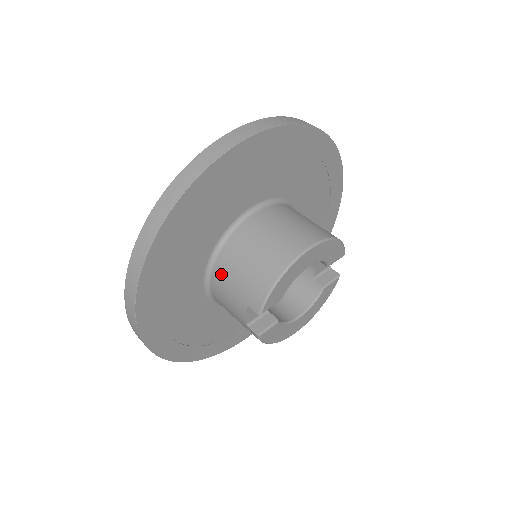
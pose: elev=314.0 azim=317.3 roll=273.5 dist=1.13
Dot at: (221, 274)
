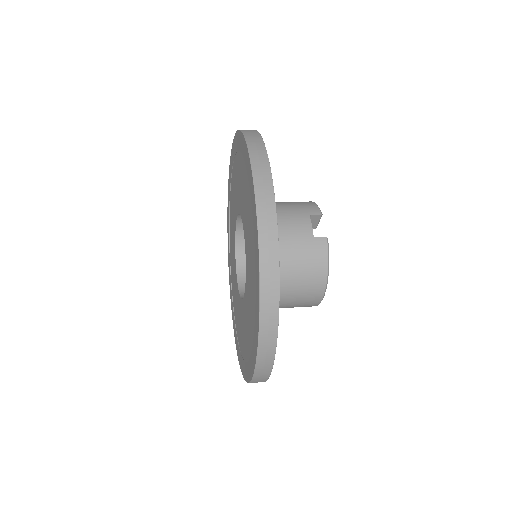
Dot at: occluded
